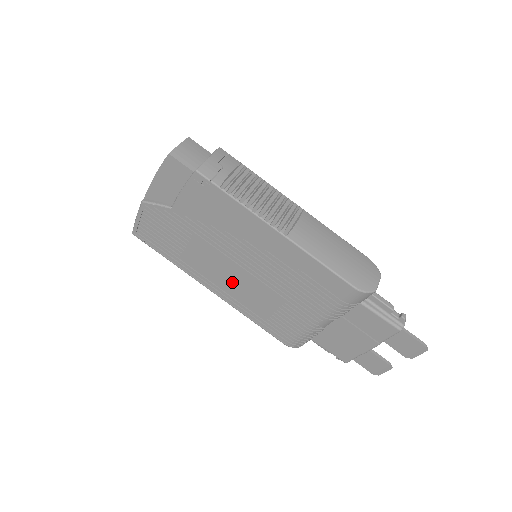
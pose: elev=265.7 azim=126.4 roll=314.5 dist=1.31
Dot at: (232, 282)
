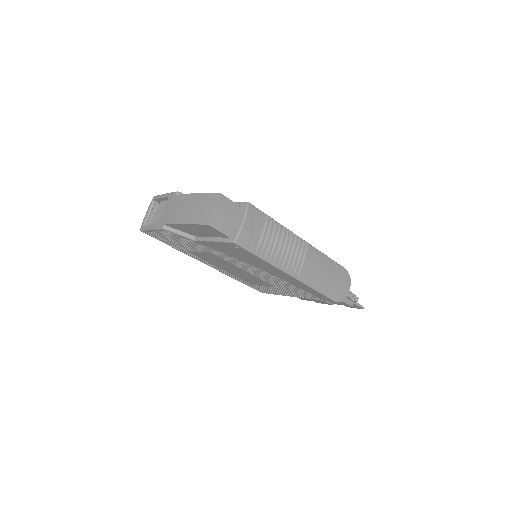
Dot at: (232, 271)
